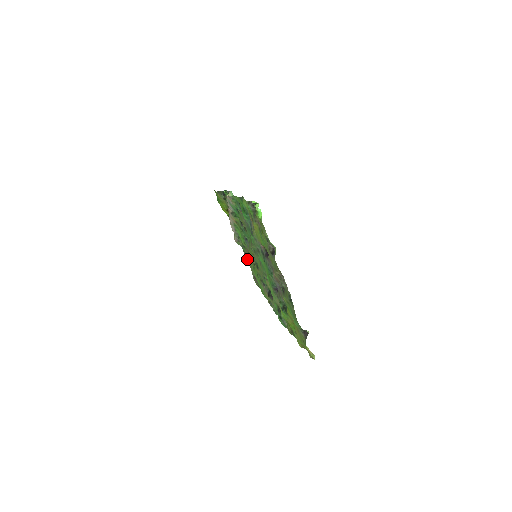
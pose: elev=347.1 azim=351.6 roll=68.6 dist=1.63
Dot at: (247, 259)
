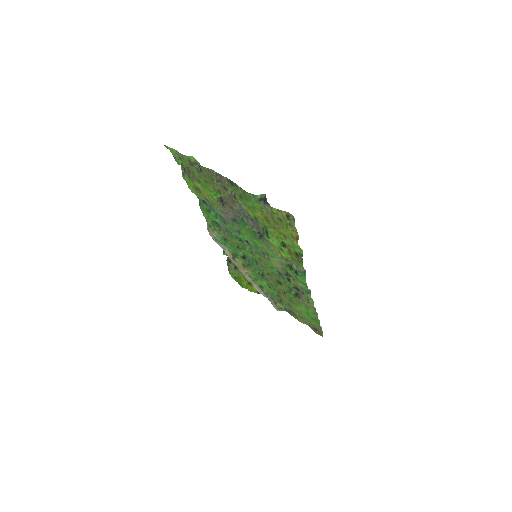
Dot at: (295, 315)
